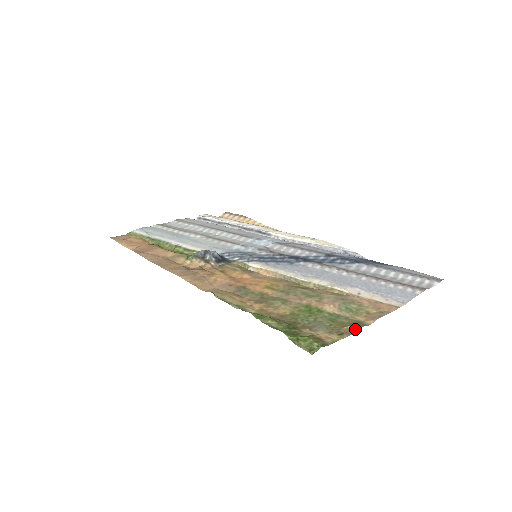
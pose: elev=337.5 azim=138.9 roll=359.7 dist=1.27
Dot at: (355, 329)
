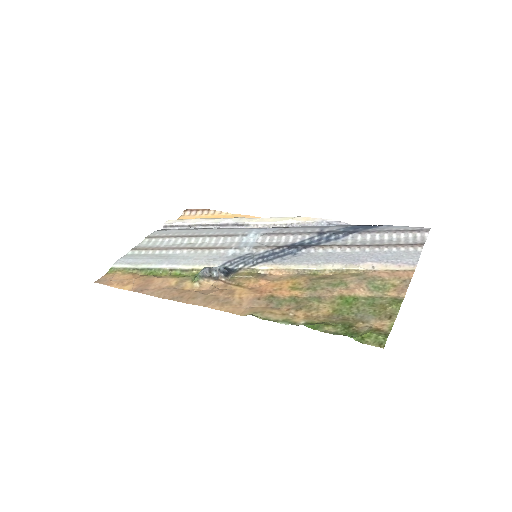
Dot at: (397, 308)
